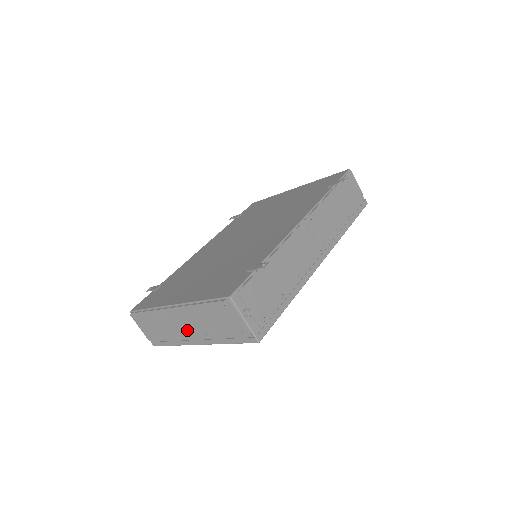
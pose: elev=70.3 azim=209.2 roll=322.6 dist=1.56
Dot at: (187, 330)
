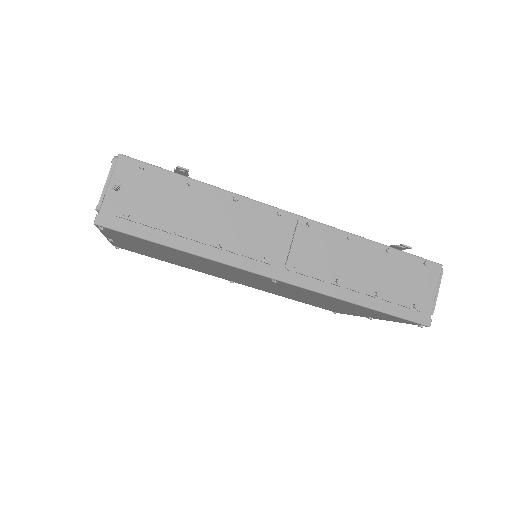
Dot at: occluded
